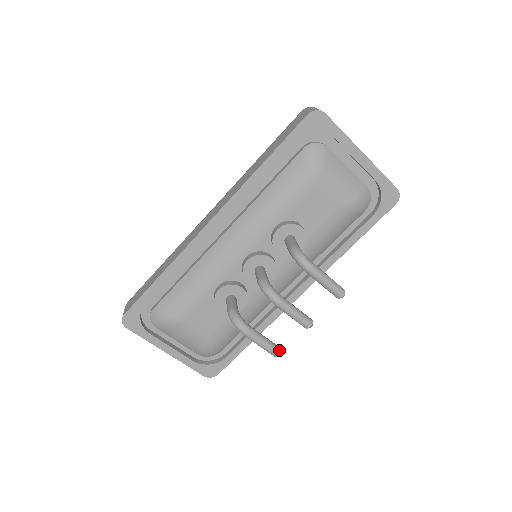
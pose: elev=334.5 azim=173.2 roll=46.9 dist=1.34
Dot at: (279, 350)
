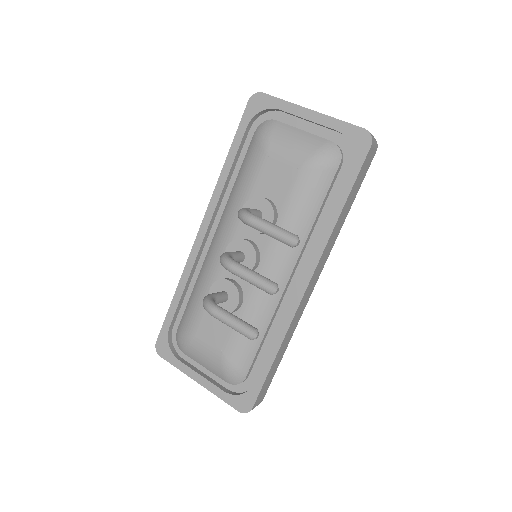
Dot at: (251, 329)
